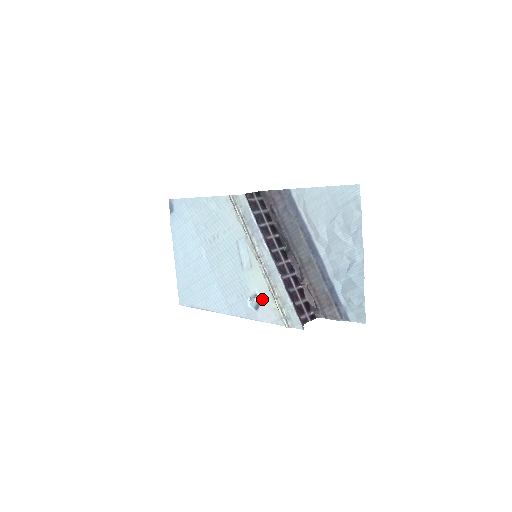
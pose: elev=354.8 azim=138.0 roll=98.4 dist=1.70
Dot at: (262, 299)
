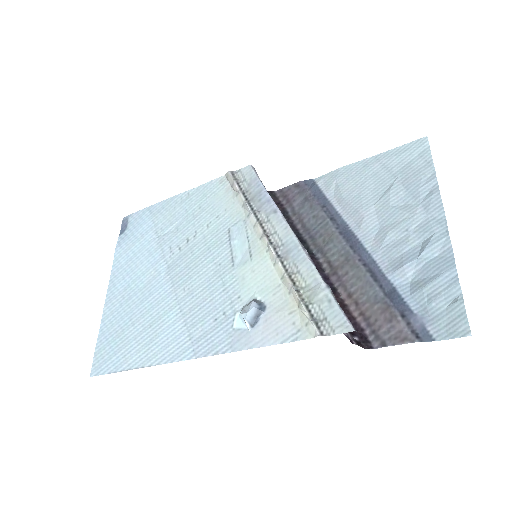
Dot at: (266, 304)
